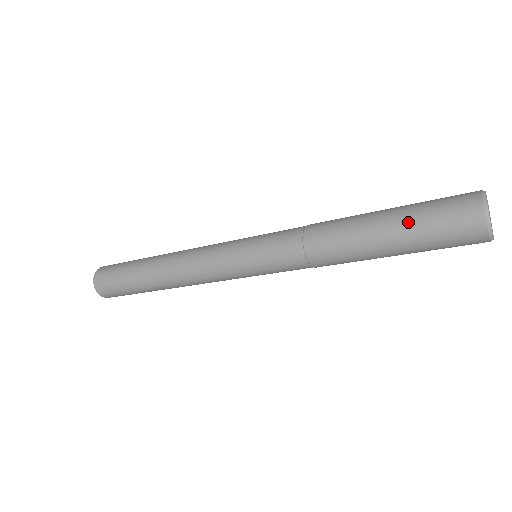
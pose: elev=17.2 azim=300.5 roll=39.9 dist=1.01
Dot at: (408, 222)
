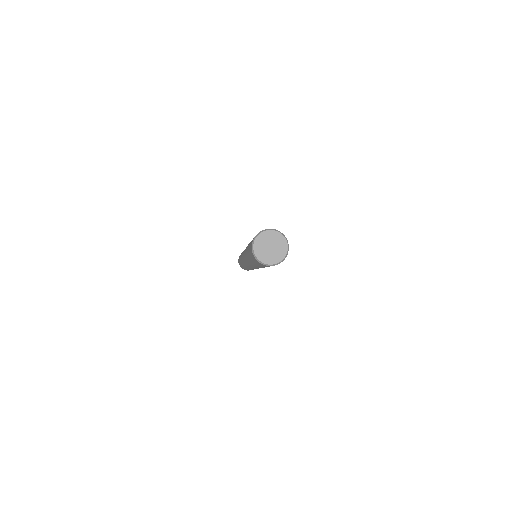
Dot at: occluded
